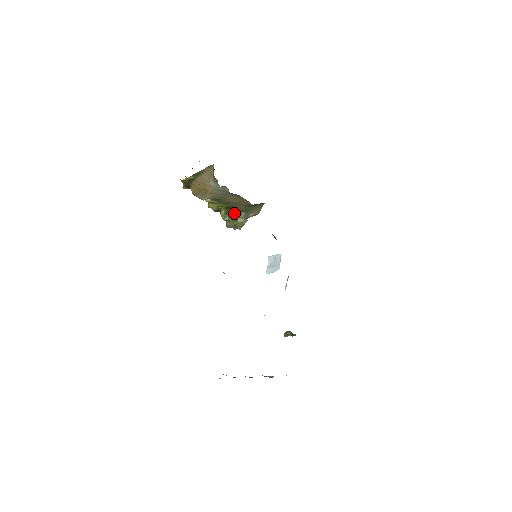
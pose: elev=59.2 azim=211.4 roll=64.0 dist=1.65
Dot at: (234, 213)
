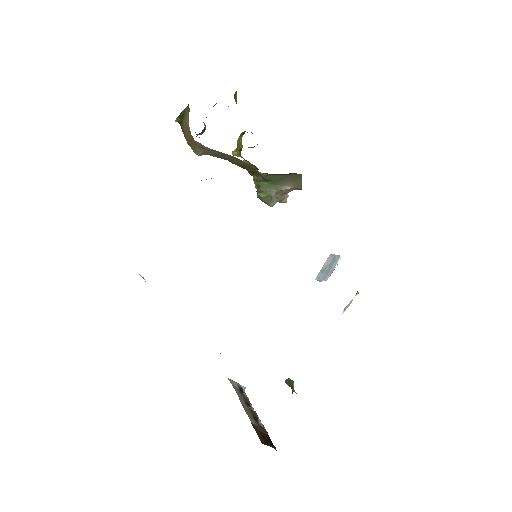
Dot at: (256, 181)
